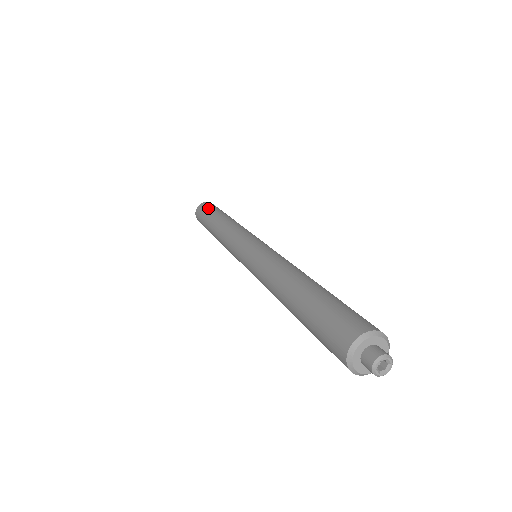
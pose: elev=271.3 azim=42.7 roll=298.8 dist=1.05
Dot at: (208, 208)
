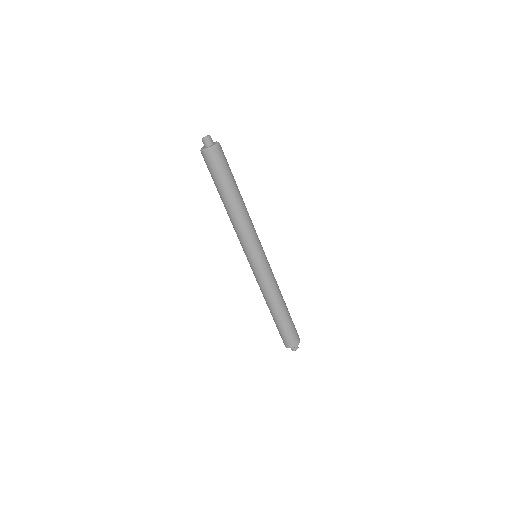
Dot at: (221, 170)
